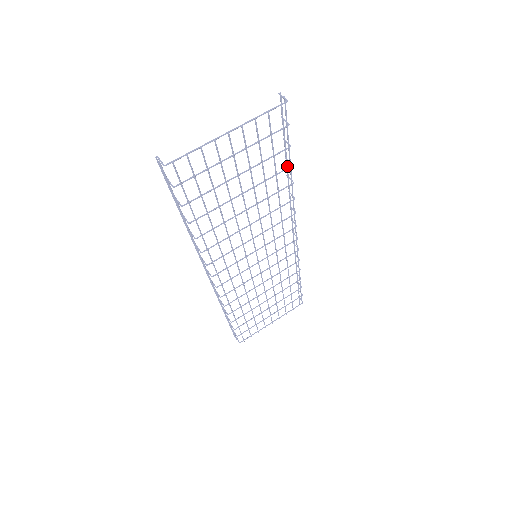
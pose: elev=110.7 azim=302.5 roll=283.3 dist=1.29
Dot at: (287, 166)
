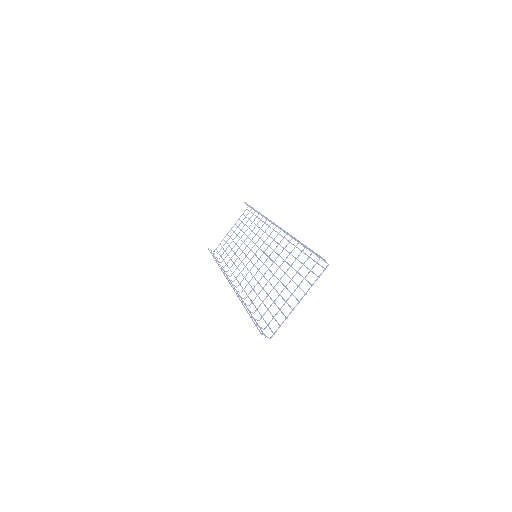
Dot at: (304, 253)
